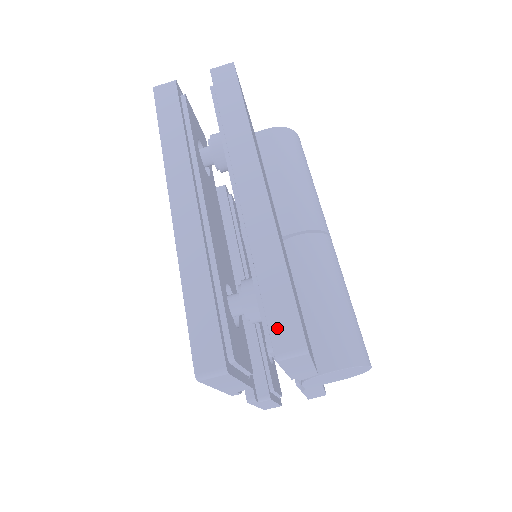
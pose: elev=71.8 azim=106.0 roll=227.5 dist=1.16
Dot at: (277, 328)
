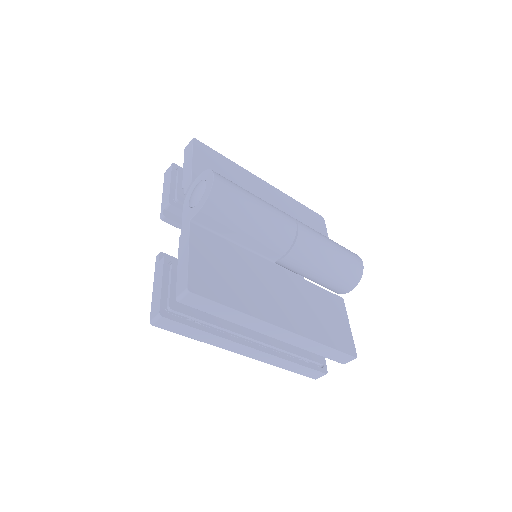
Dot at: (339, 360)
